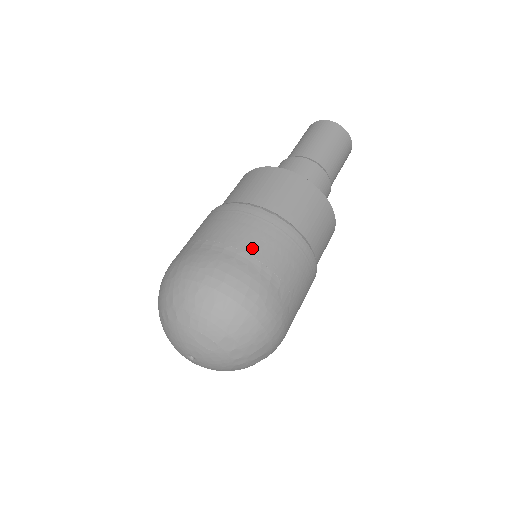
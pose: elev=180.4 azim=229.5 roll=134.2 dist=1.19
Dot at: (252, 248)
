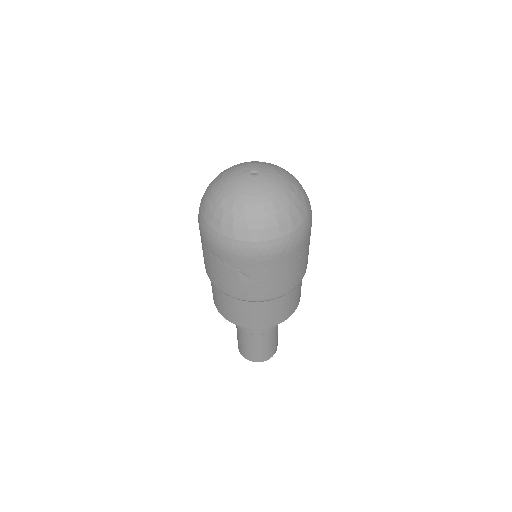
Dot at: occluded
